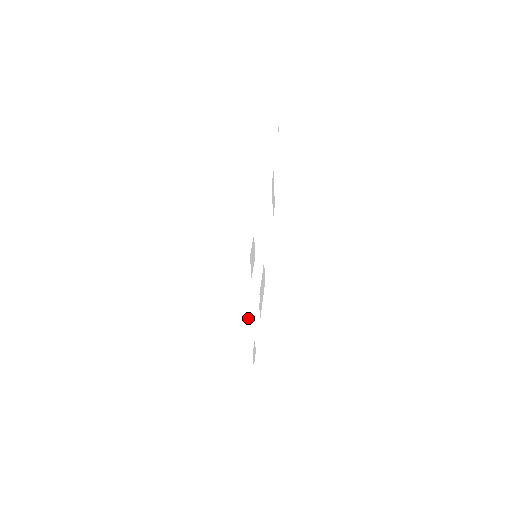
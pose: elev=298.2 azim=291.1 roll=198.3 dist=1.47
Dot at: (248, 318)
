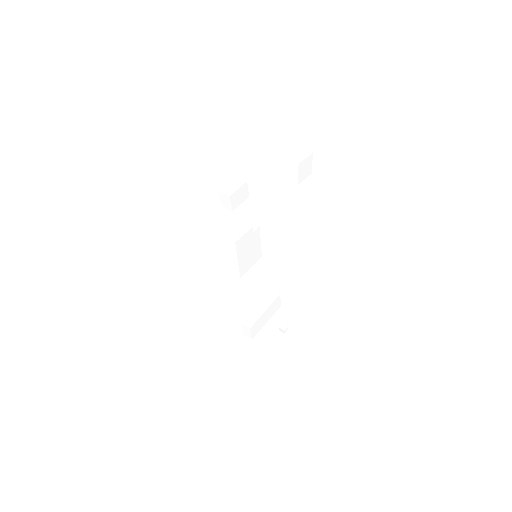
Dot at: (226, 236)
